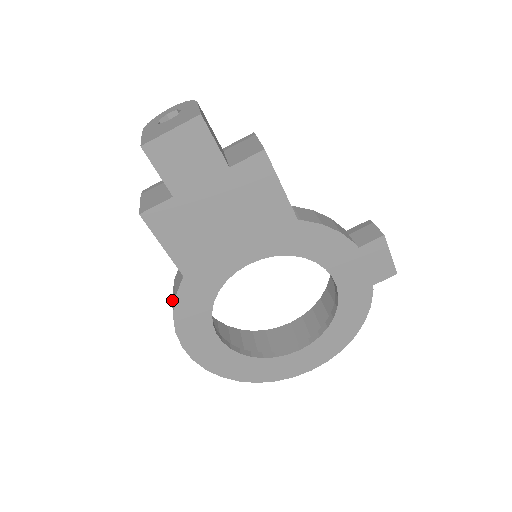
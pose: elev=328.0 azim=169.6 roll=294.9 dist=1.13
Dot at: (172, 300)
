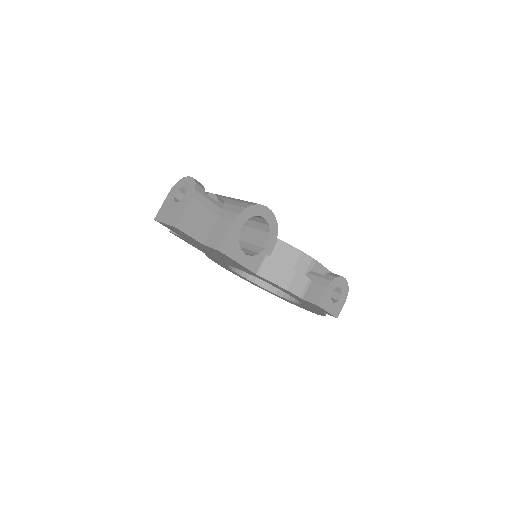
Dot at: occluded
